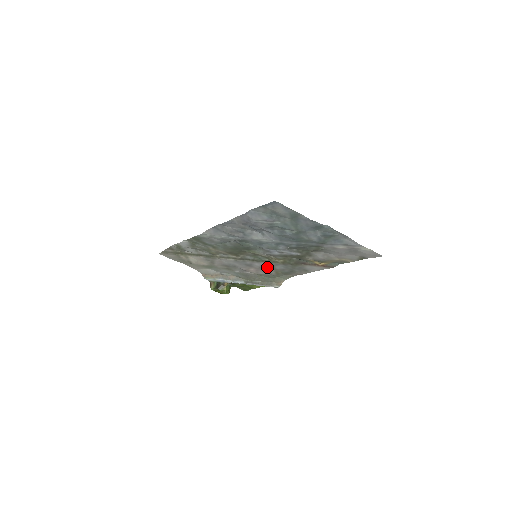
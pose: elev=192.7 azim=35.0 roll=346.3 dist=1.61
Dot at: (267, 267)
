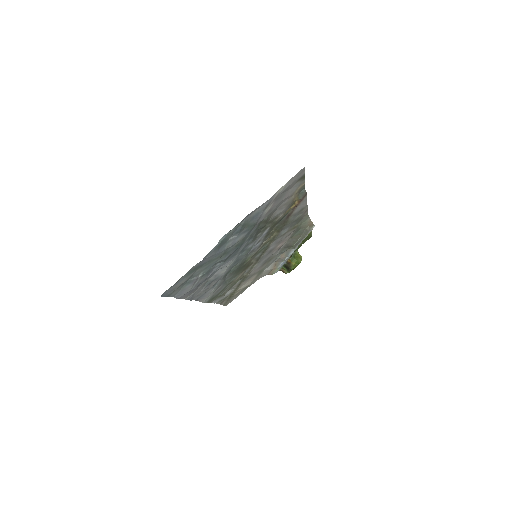
Dot at: (280, 239)
